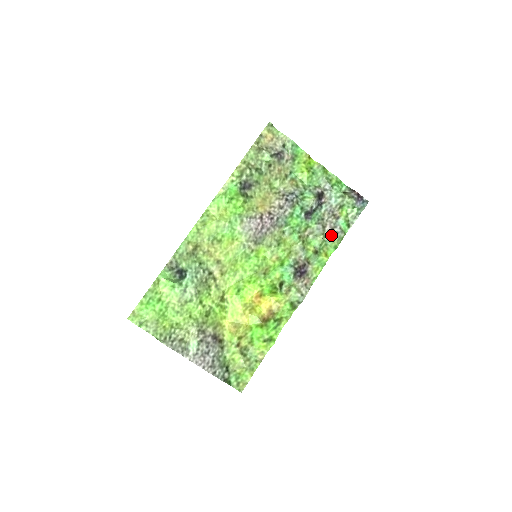
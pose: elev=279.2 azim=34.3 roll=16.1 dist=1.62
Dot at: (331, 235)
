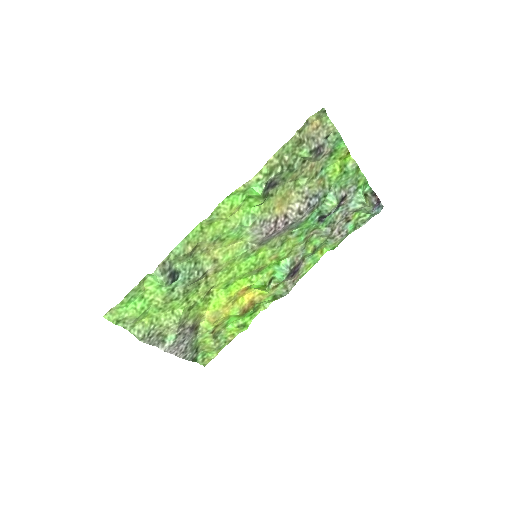
Dot at: (336, 238)
